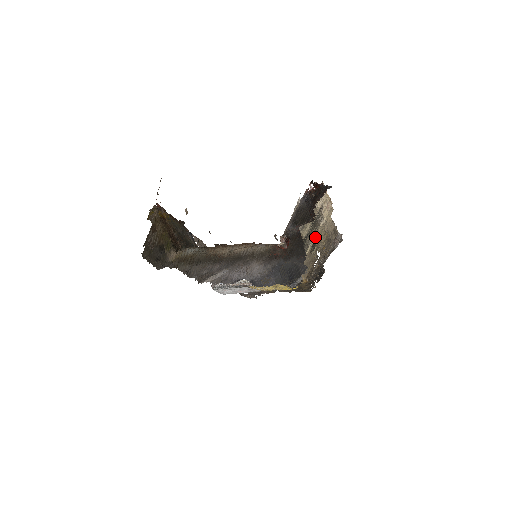
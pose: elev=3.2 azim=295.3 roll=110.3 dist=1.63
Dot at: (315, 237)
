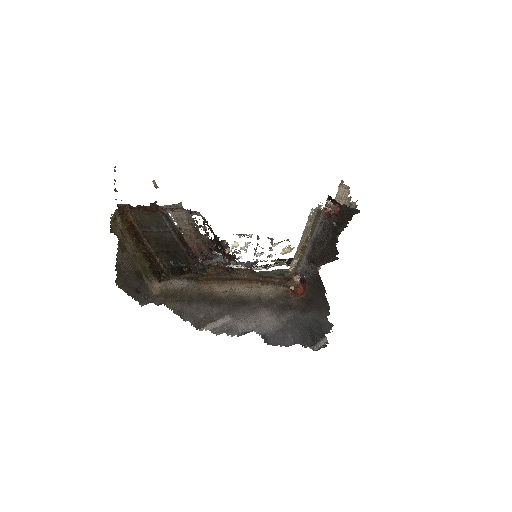
Dot at: occluded
